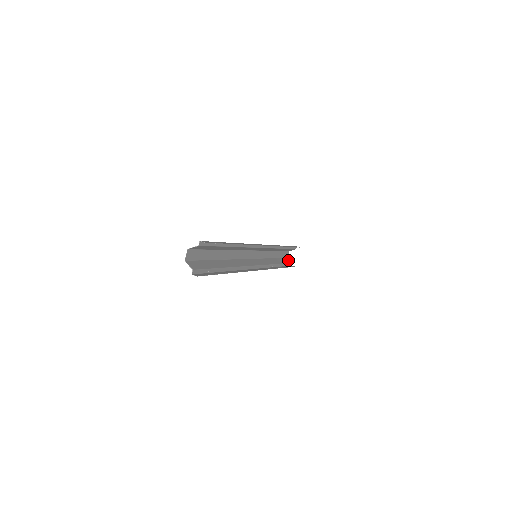
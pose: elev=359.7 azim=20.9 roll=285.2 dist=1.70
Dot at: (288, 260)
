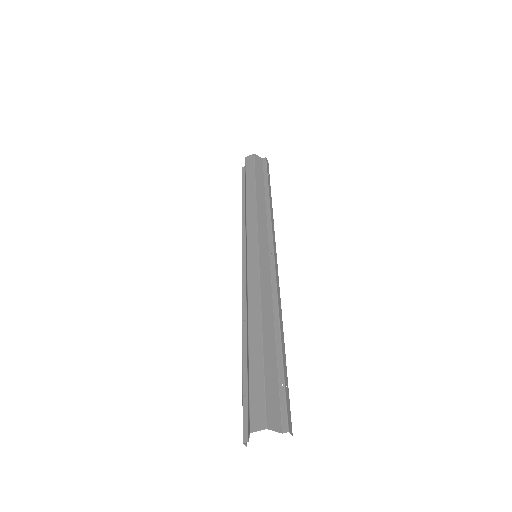
Dot at: occluded
